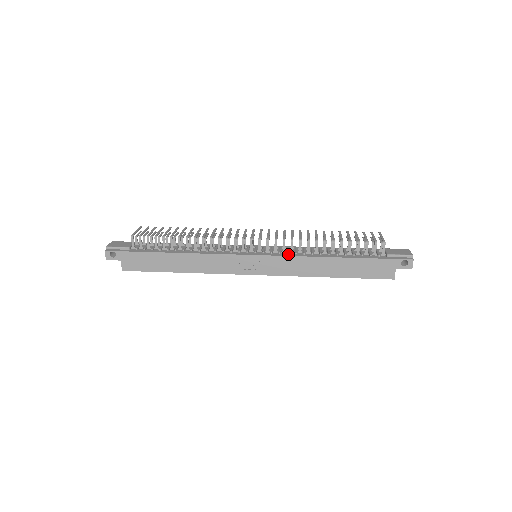
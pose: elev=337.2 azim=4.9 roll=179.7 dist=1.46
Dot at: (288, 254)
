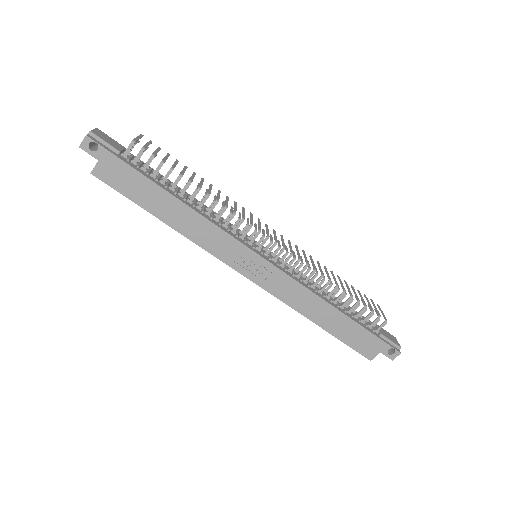
Dot at: (294, 277)
